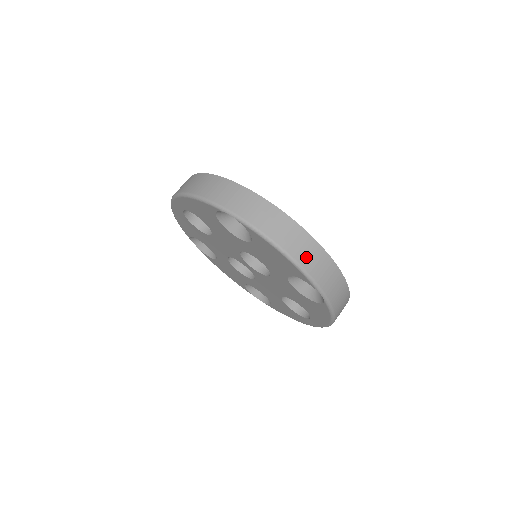
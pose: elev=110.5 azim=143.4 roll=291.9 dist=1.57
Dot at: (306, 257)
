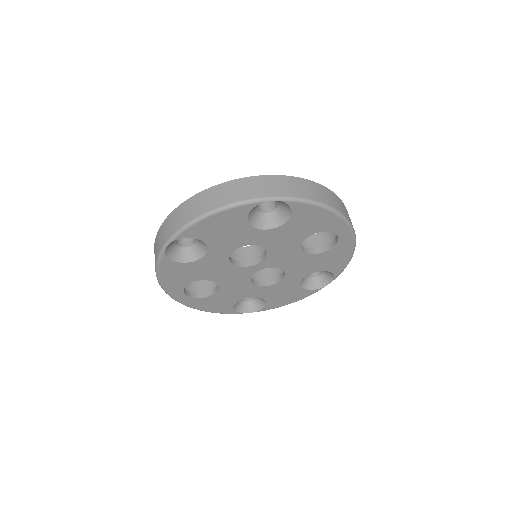
Dot at: (225, 197)
